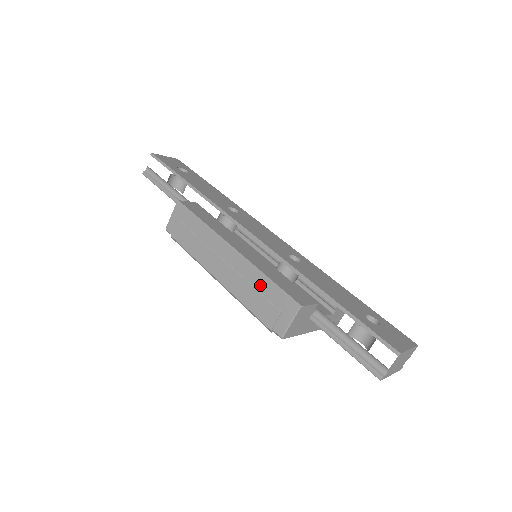
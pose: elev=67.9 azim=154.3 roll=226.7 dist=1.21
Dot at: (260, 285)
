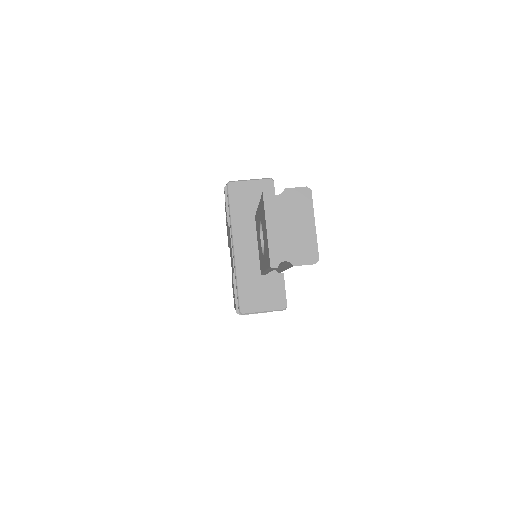
Dot at: occluded
